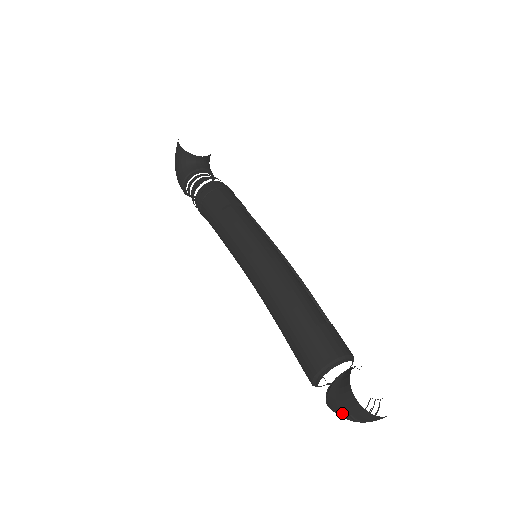
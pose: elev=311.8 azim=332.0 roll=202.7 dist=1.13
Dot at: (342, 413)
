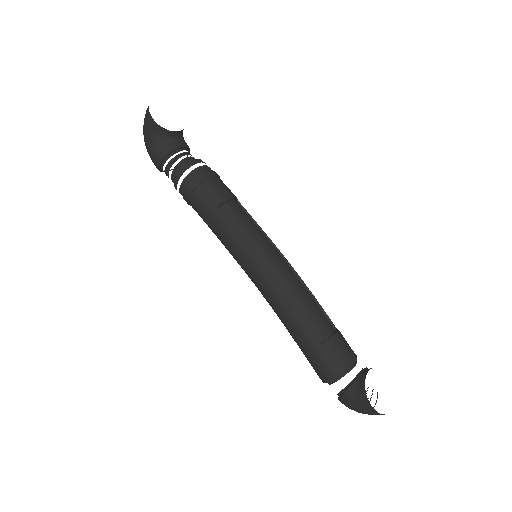
Dot at: (354, 410)
